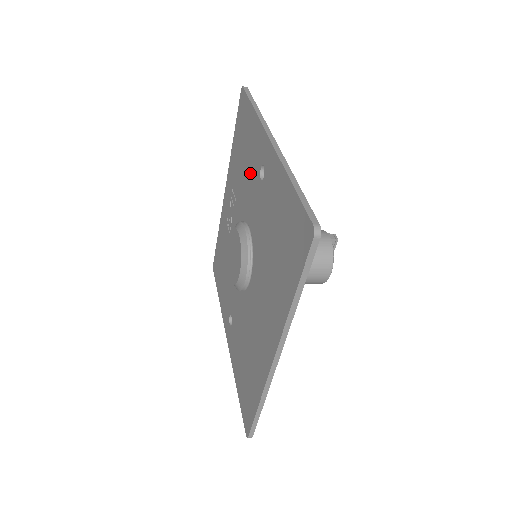
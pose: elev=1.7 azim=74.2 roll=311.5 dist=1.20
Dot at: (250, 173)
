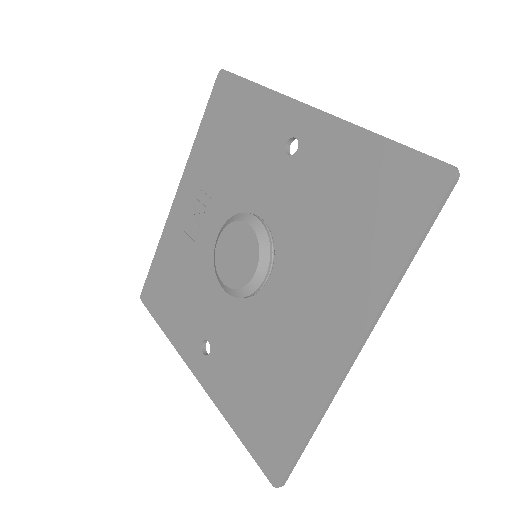
Dot at: (255, 155)
